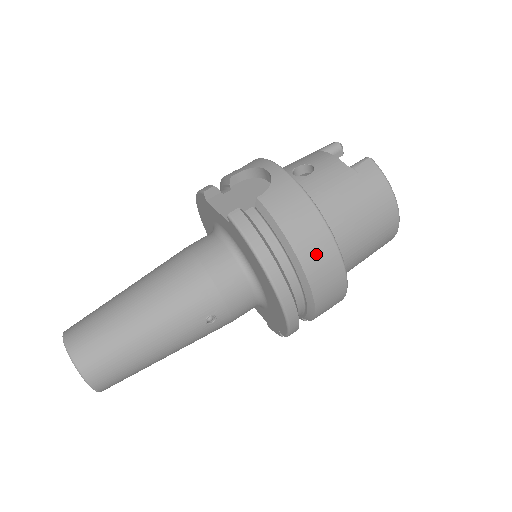
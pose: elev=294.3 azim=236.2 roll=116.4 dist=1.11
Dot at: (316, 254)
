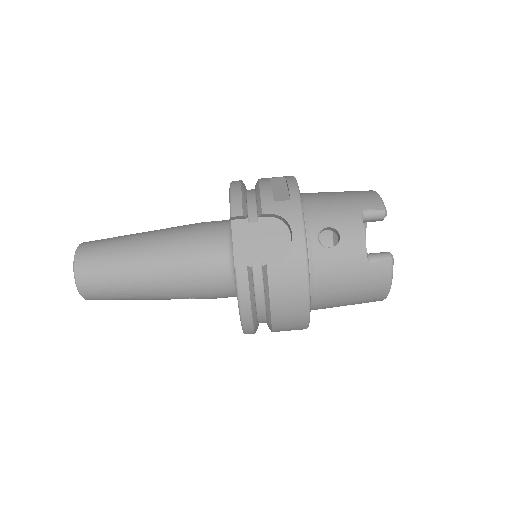
Dot at: (288, 321)
